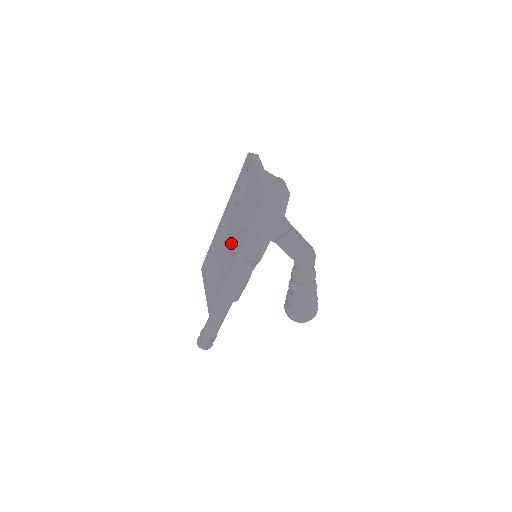
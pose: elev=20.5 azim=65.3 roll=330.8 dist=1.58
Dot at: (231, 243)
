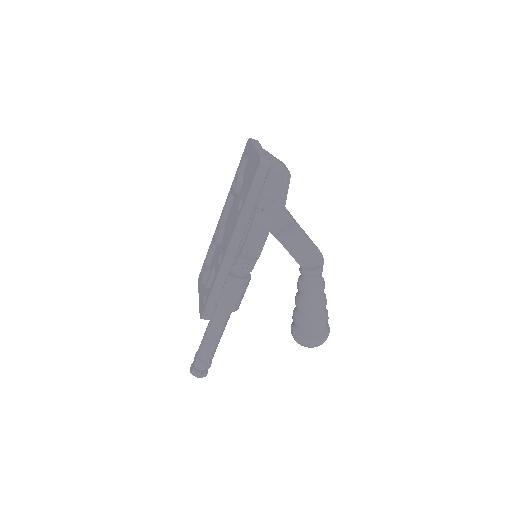
Dot at: (227, 236)
